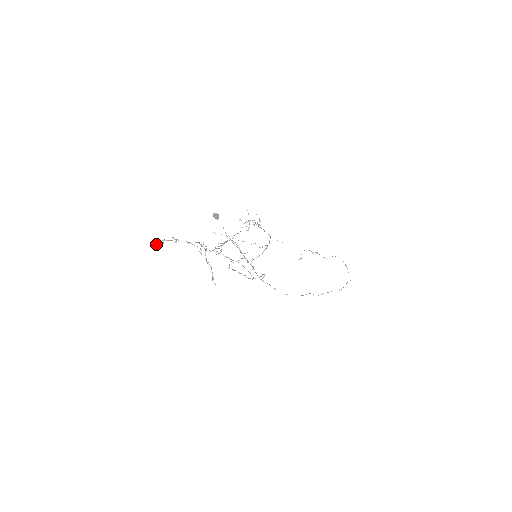
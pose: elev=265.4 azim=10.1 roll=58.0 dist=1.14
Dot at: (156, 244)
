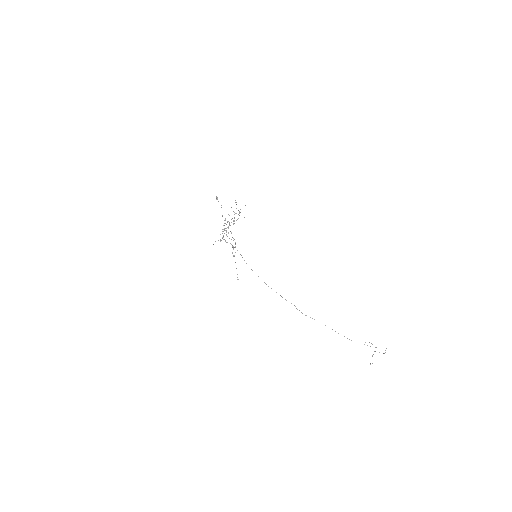
Dot at: (213, 244)
